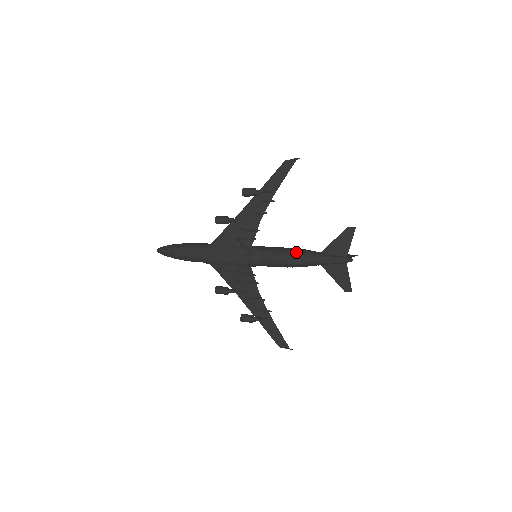
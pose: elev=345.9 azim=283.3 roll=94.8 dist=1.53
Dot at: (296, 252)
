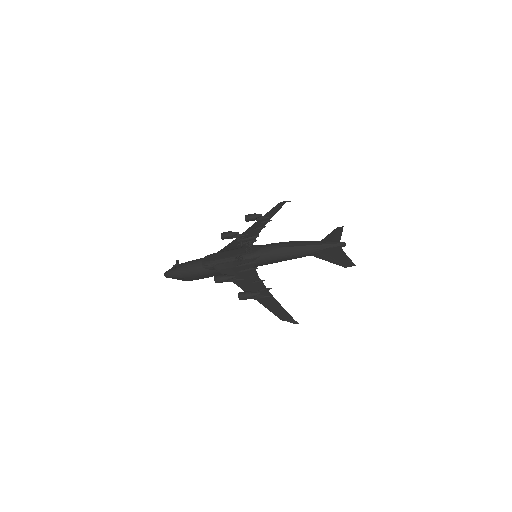
Dot at: (292, 242)
